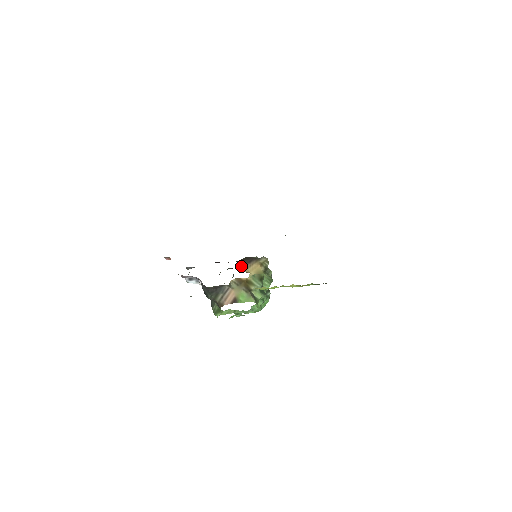
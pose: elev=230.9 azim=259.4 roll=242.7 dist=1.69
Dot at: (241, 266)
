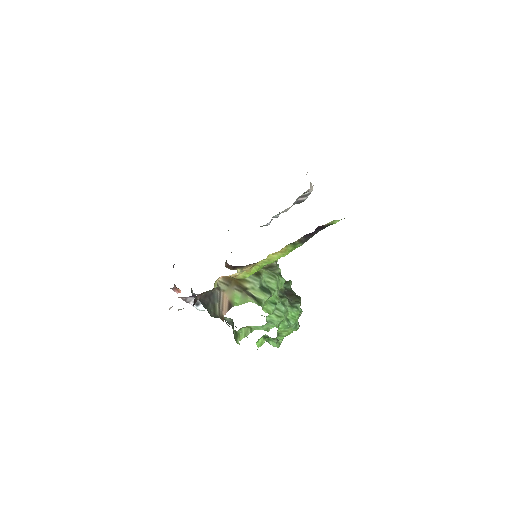
Dot at: (235, 268)
